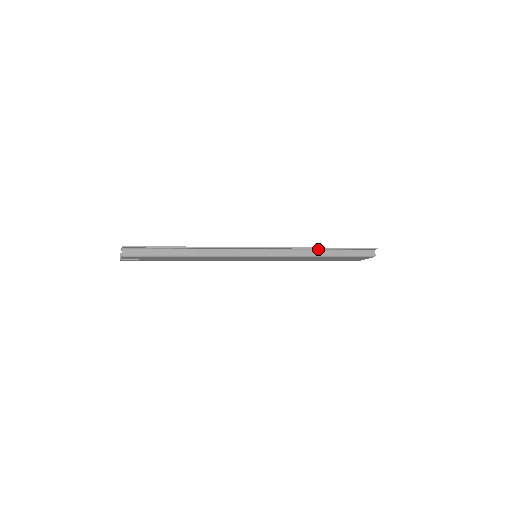
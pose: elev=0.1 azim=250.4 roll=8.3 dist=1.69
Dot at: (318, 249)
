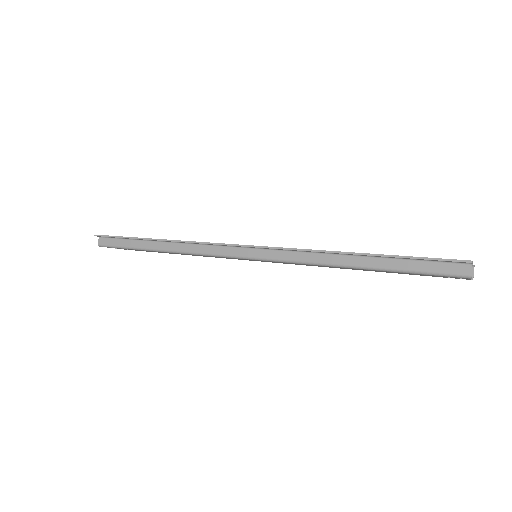
Dot at: (339, 253)
